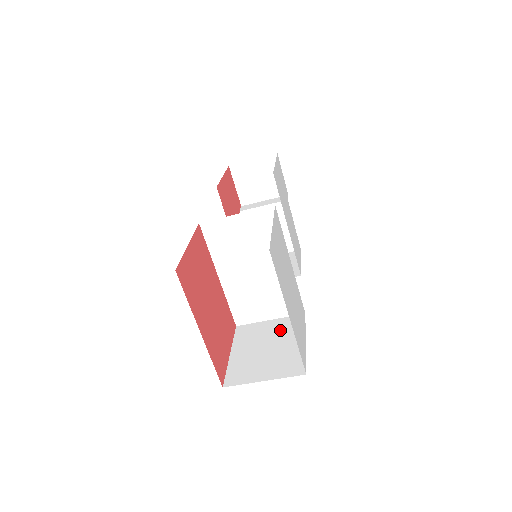
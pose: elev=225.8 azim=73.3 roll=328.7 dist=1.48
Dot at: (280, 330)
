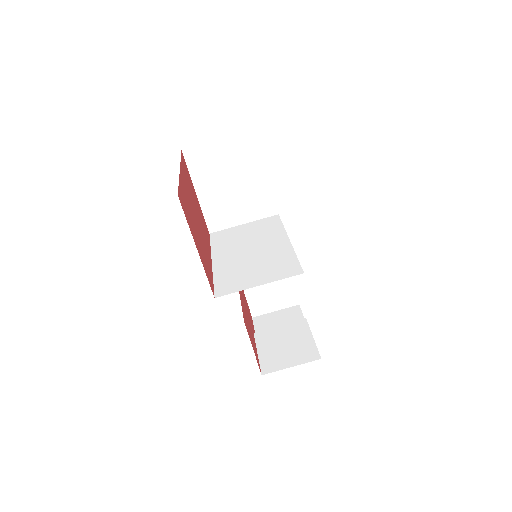
Dot at: occluded
